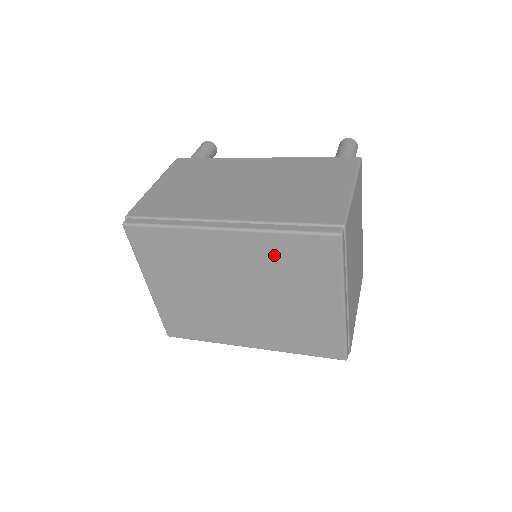
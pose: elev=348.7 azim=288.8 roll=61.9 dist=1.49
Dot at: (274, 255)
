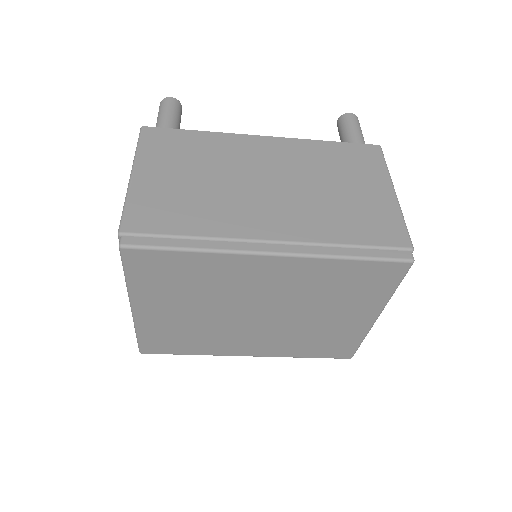
Dot at: (325, 279)
